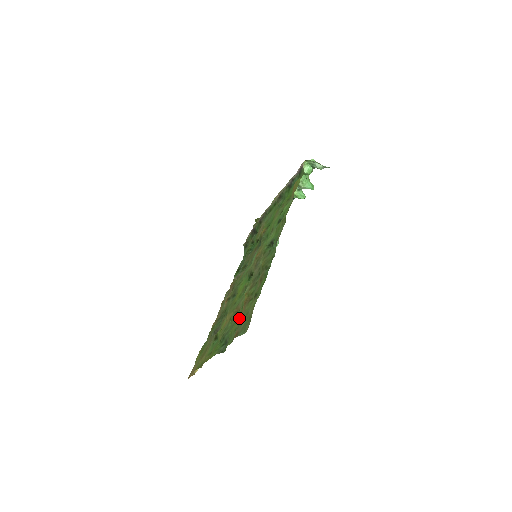
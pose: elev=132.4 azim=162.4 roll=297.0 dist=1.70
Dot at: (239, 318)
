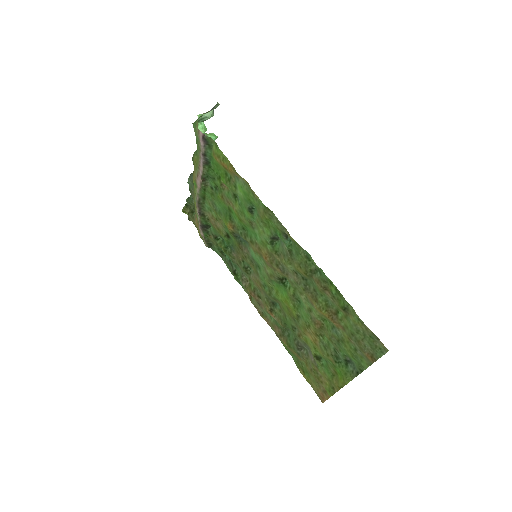
Dot at: (342, 336)
